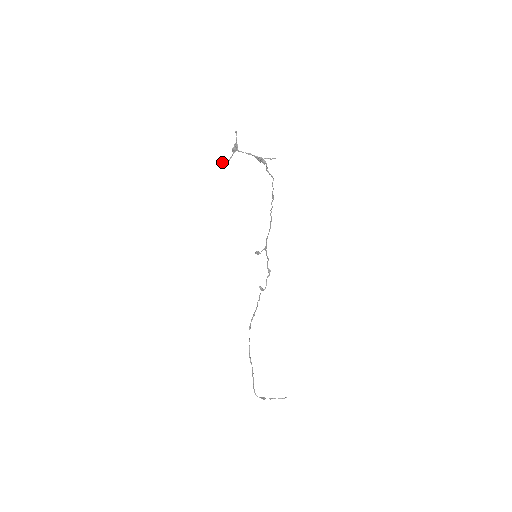
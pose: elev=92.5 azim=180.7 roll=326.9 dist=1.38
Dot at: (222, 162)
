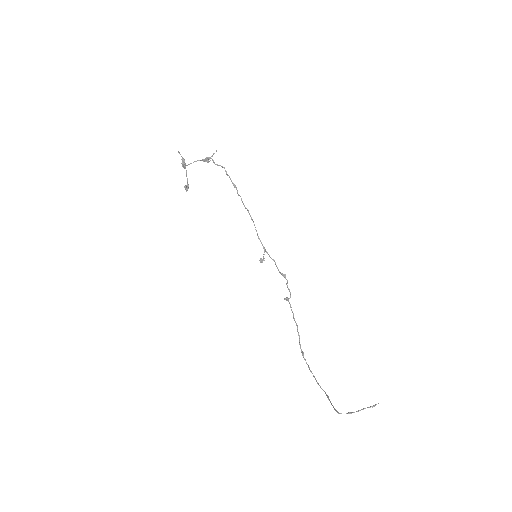
Dot at: (184, 187)
